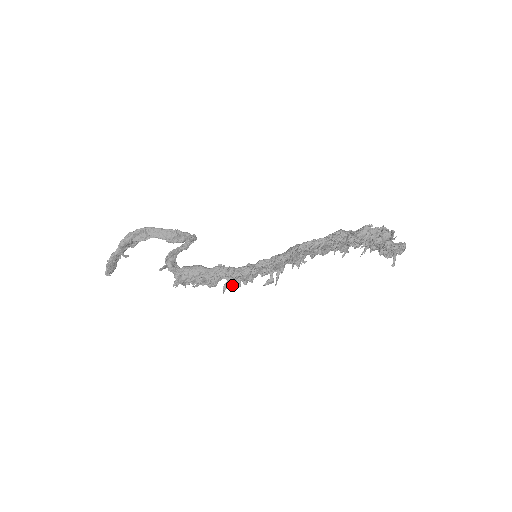
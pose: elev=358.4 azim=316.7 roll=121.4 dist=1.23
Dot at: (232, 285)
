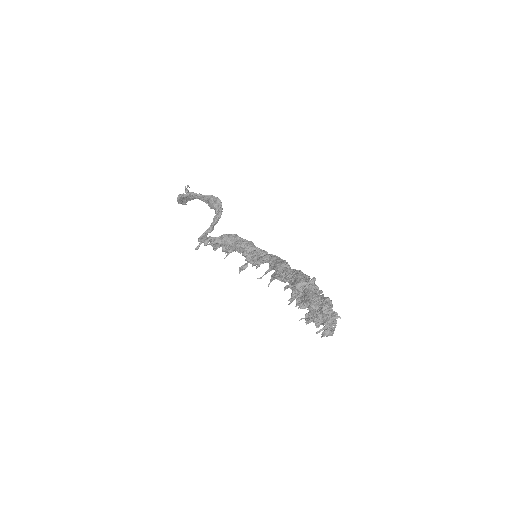
Dot at: (245, 268)
